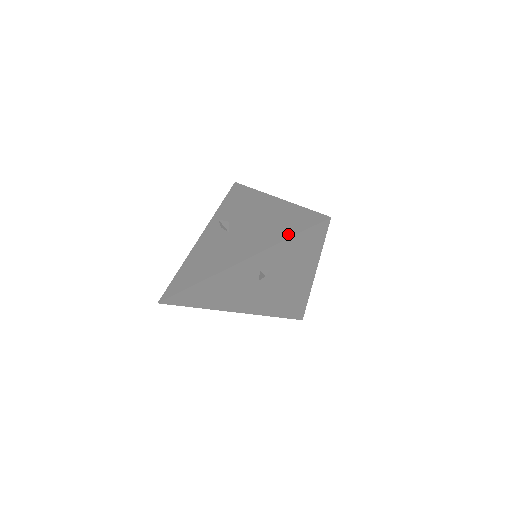
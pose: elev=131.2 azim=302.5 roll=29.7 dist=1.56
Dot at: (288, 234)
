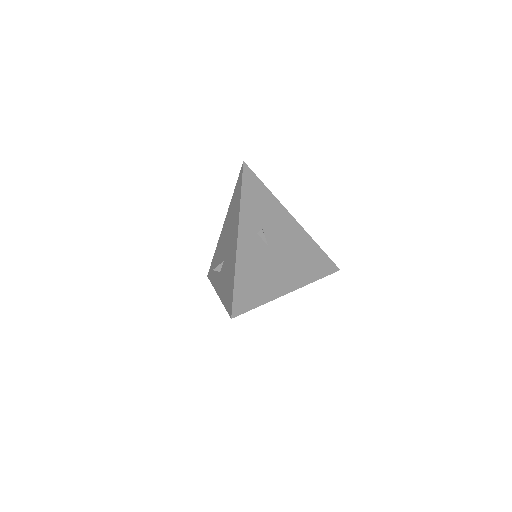
Dot at: (239, 195)
